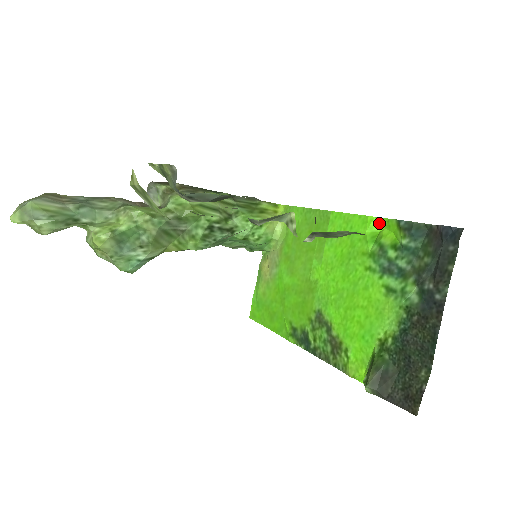
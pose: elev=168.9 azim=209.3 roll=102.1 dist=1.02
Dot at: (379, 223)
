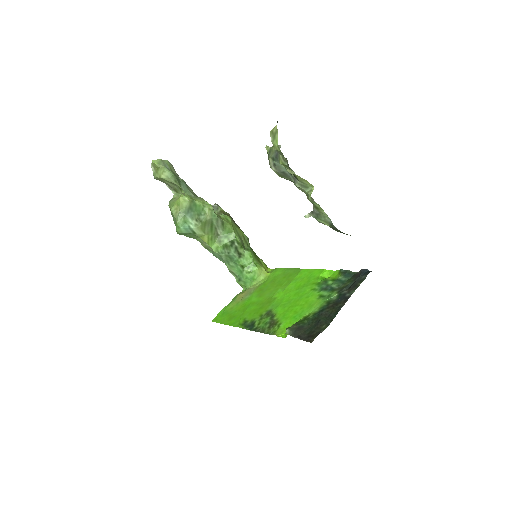
Dot at: (329, 273)
